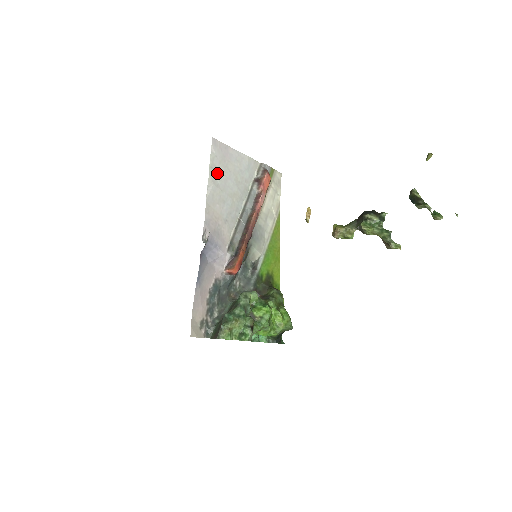
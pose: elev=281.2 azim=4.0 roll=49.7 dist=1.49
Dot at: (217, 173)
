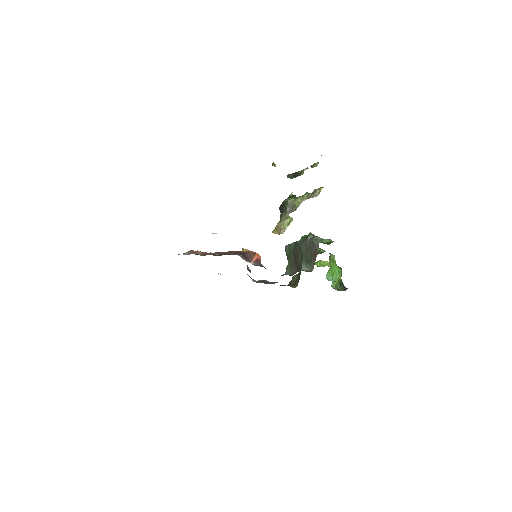
Dot at: occluded
